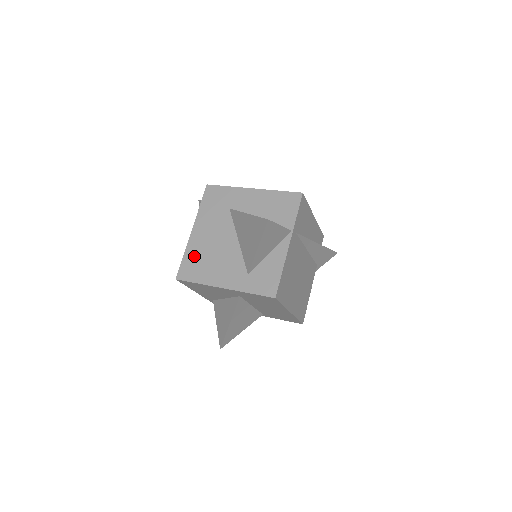
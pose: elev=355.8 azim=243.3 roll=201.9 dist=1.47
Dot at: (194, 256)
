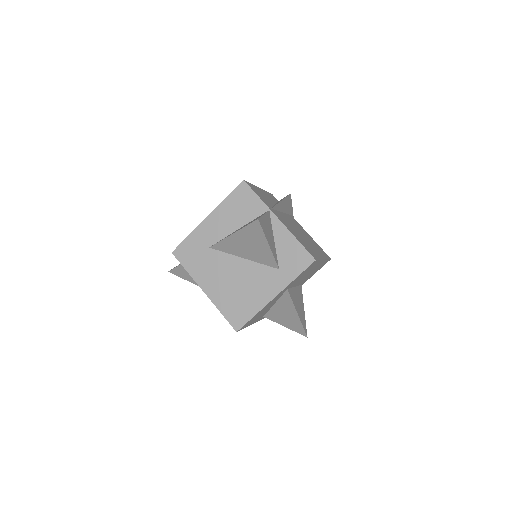
Dot at: (228, 304)
